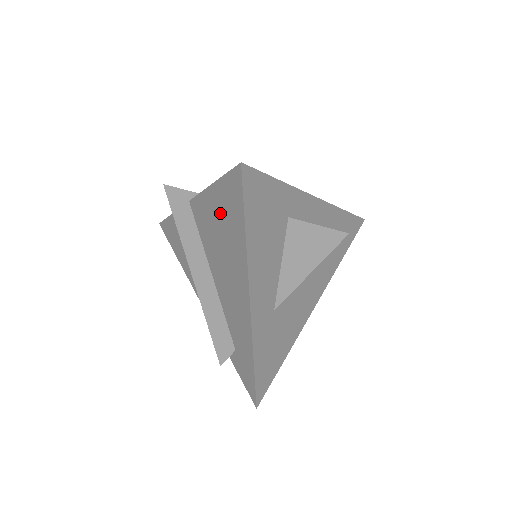
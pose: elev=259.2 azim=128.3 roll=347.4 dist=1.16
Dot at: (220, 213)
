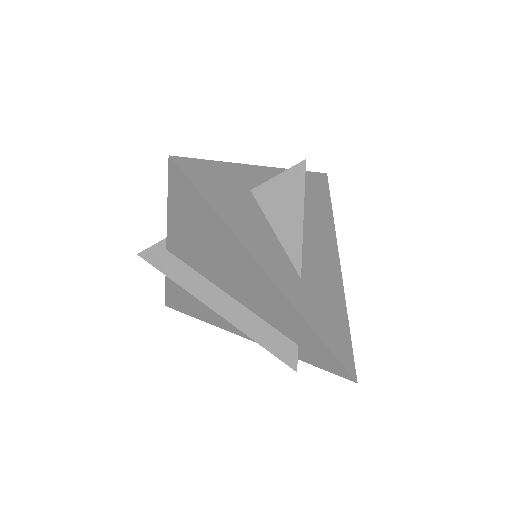
Dot at: (191, 225)
